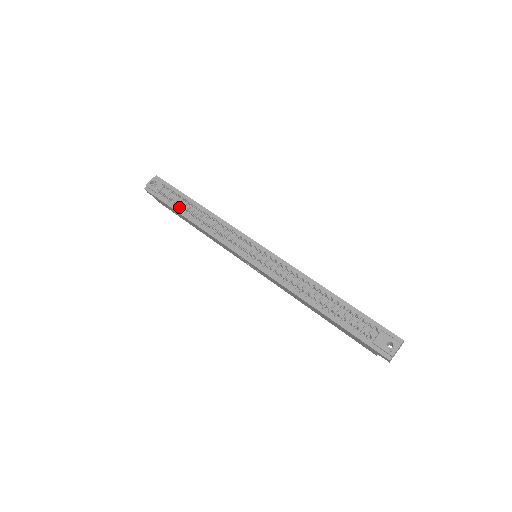
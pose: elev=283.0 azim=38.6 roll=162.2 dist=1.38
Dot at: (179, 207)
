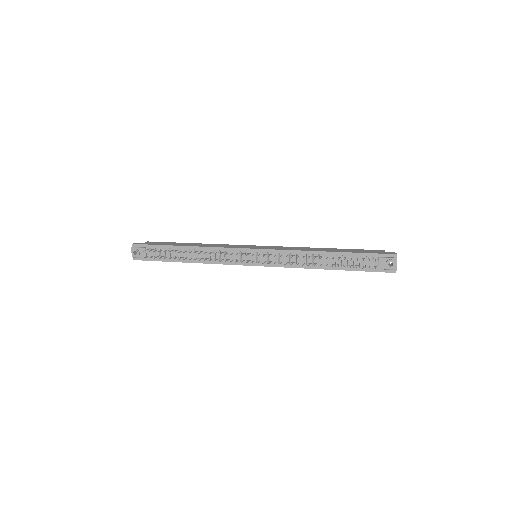
Dot at: (172, 258)
